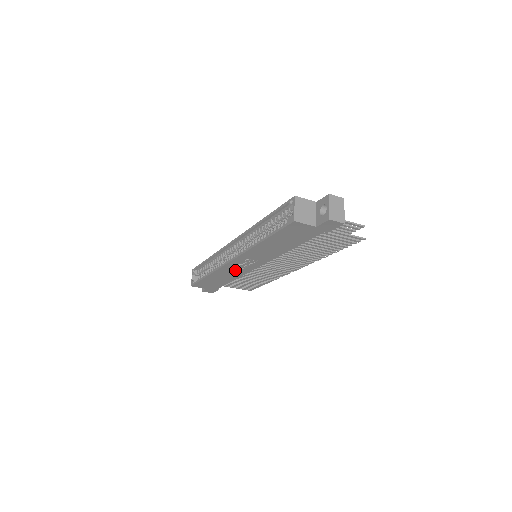
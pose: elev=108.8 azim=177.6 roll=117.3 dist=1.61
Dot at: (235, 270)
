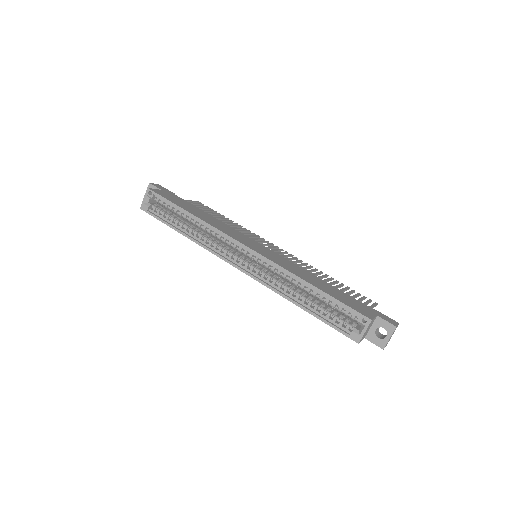
Dot at: occluded
